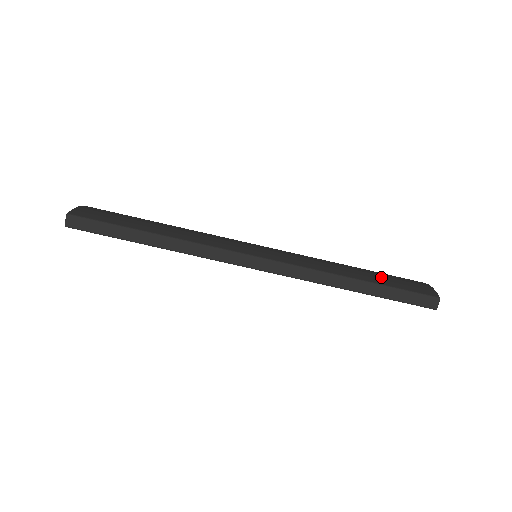
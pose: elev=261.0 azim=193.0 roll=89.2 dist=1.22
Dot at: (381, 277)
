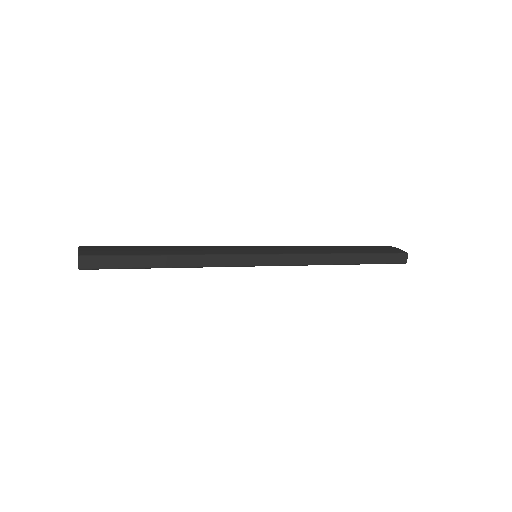
Dot at: (360, 248)
